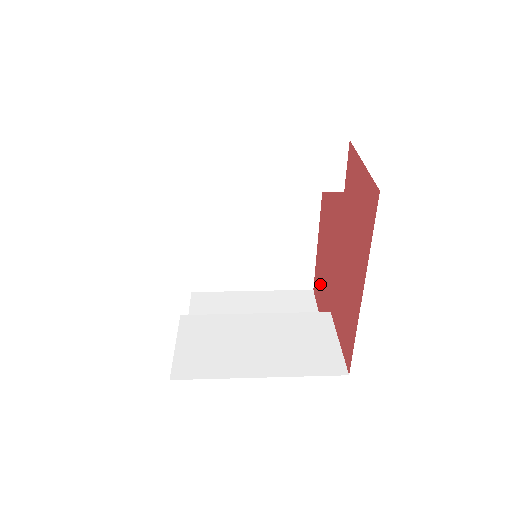
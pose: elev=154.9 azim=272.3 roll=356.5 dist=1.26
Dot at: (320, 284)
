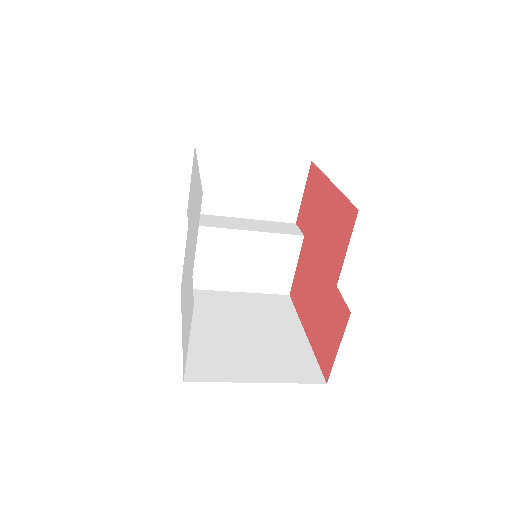
Dot at: (325, 335)
